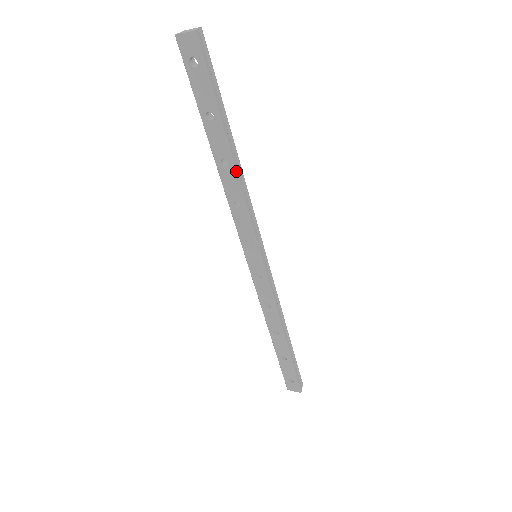
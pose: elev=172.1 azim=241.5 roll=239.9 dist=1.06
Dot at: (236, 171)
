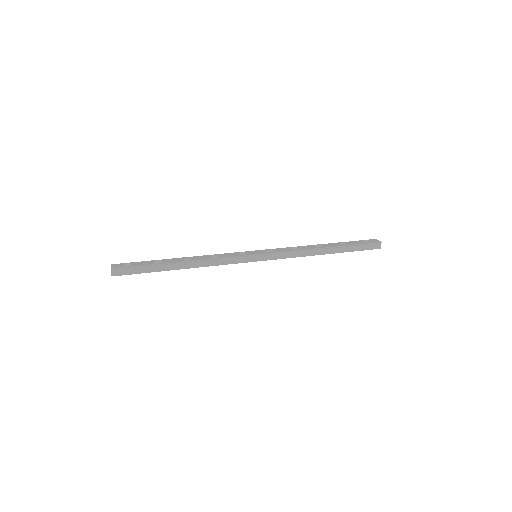
Dot at: occluded
